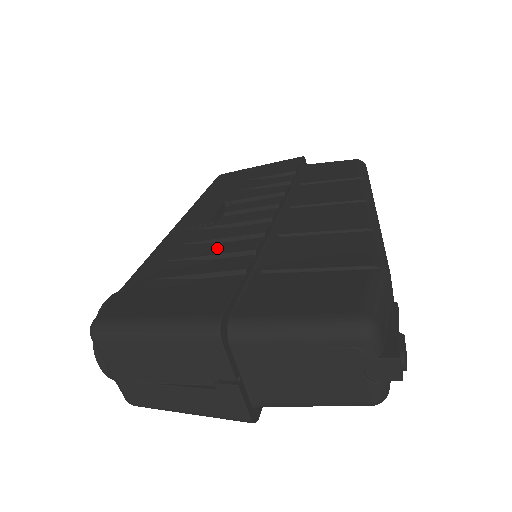
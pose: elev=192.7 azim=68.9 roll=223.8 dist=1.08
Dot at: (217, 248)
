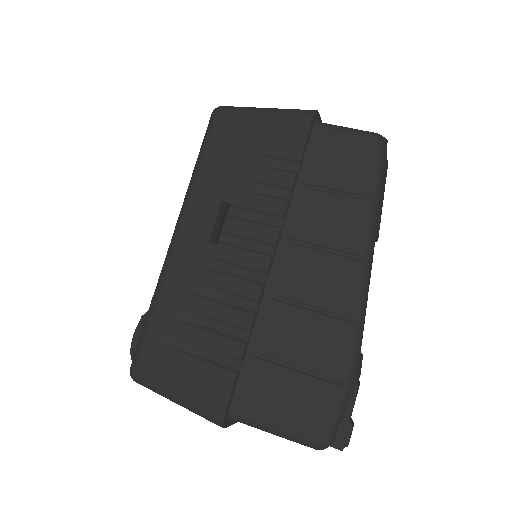
Dot at: (217, 308)
